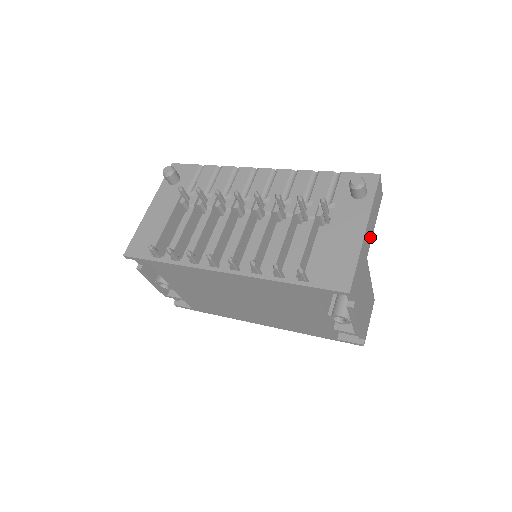
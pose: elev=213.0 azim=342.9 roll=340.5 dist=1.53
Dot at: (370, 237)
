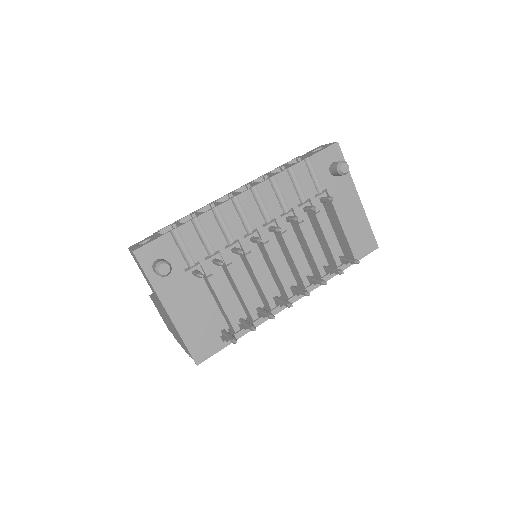
Dot at: occluded
